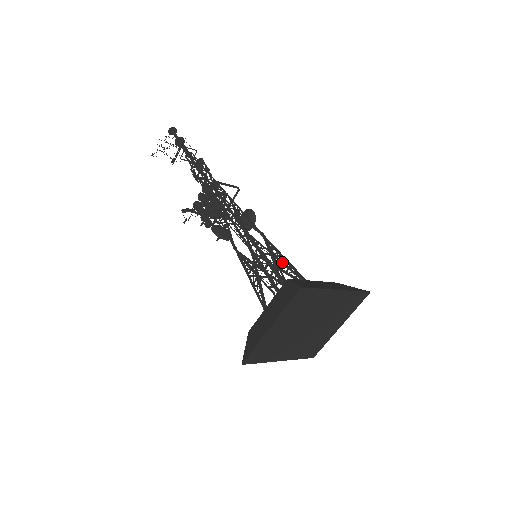
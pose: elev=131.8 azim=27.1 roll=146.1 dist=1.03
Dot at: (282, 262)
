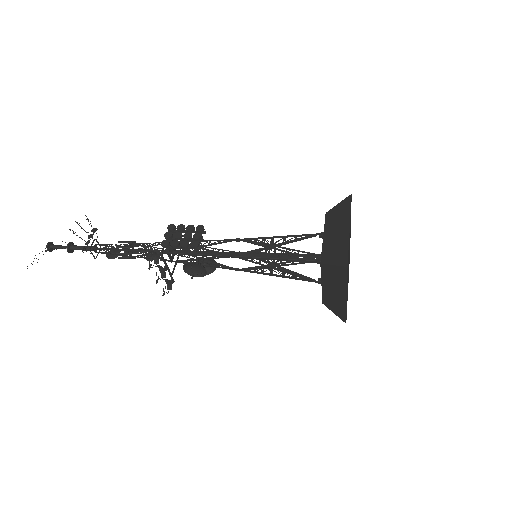
Dot at: (285, 247)
